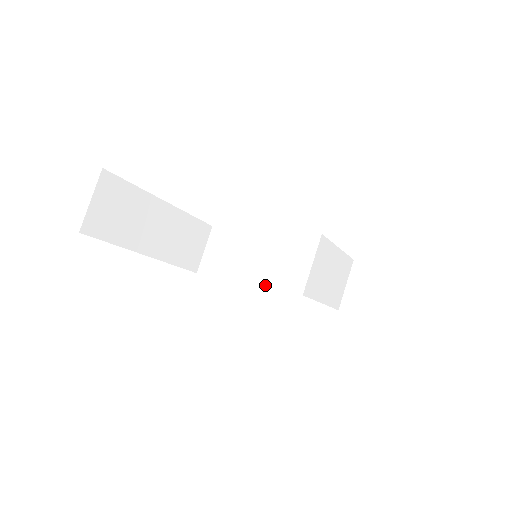
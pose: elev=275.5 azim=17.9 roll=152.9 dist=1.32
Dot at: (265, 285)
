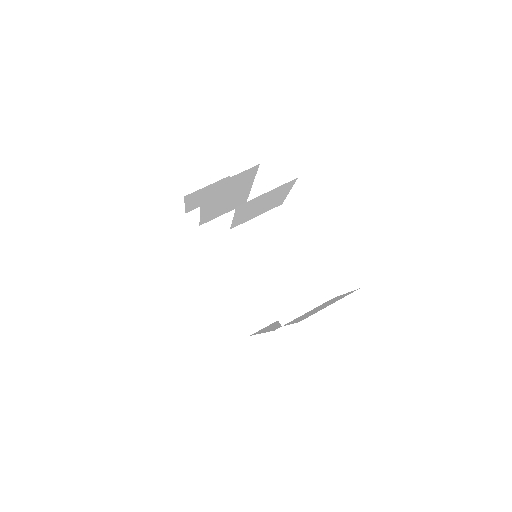
Dot at: occluded
